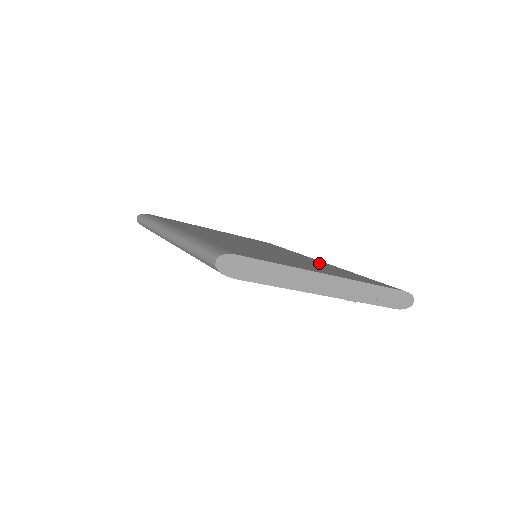
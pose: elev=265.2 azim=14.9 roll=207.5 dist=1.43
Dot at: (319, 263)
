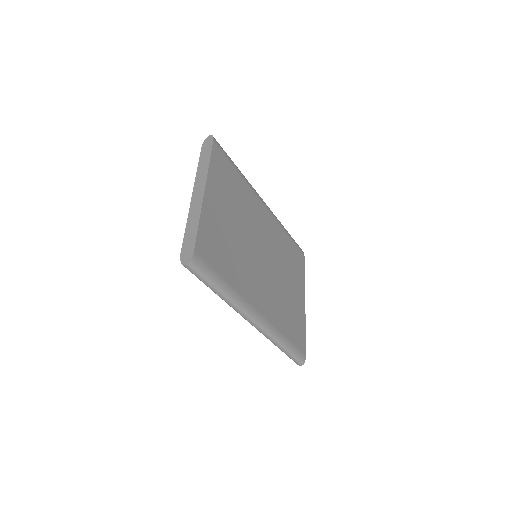
Dot at: (277, 237)
